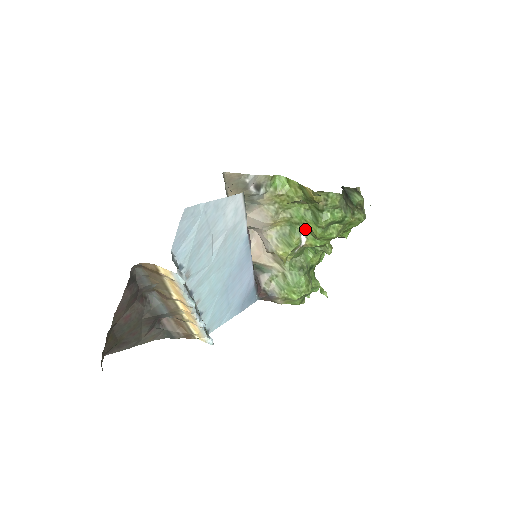
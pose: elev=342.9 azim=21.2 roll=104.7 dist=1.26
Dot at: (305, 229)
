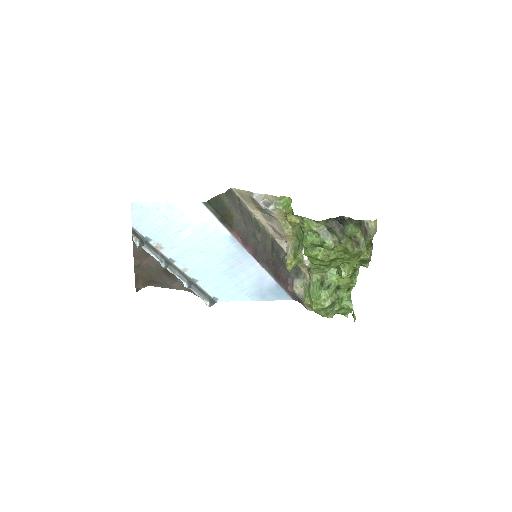
Dot at: occluded
